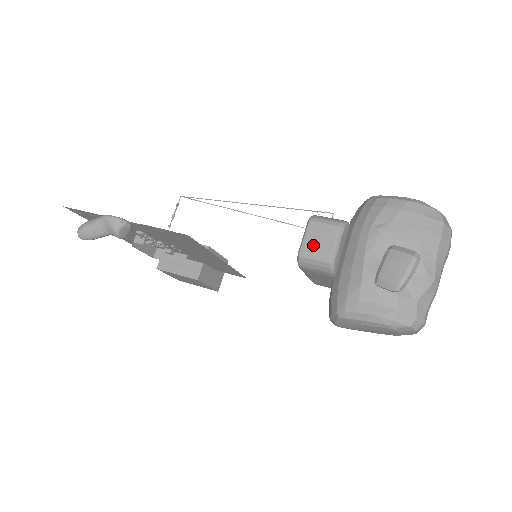
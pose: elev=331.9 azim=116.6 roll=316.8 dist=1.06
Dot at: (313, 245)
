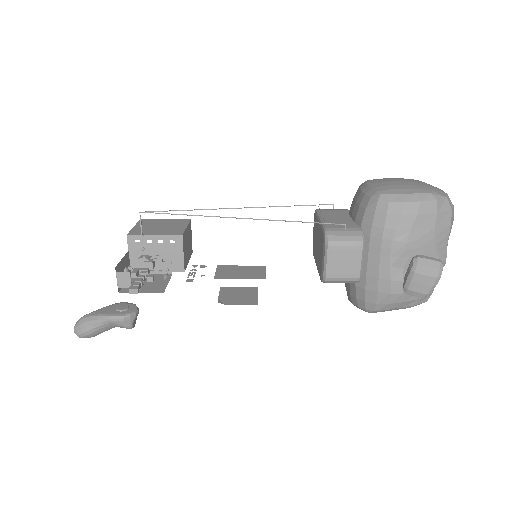
Dot at: (338, 269)
